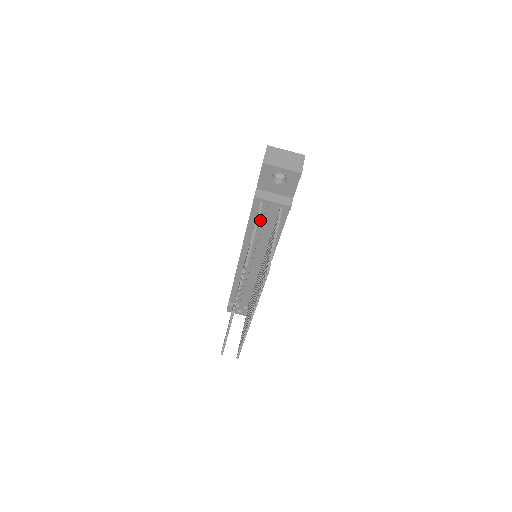
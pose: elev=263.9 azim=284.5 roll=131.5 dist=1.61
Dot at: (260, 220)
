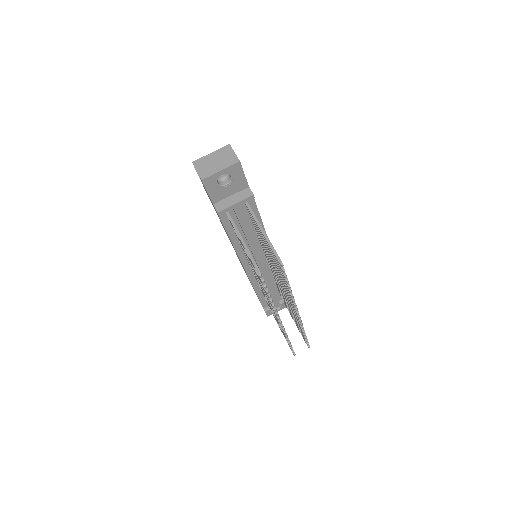
Dot at: (237, 226)
